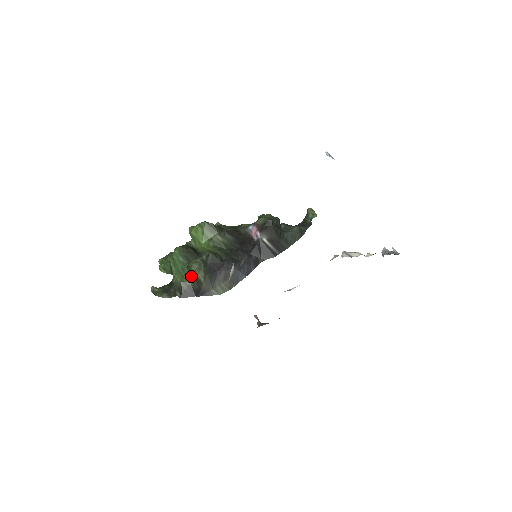
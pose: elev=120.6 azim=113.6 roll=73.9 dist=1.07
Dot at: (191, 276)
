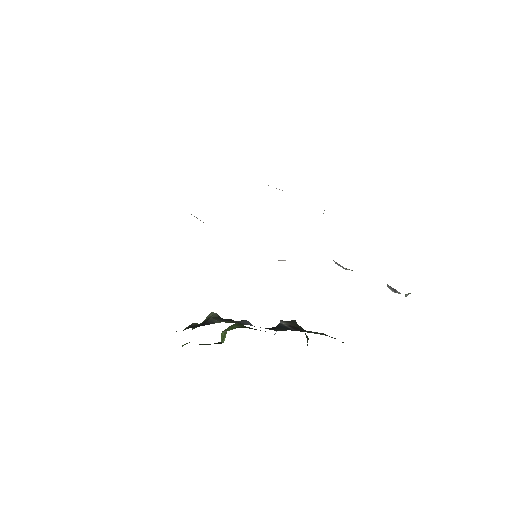
Dot at: occluded
